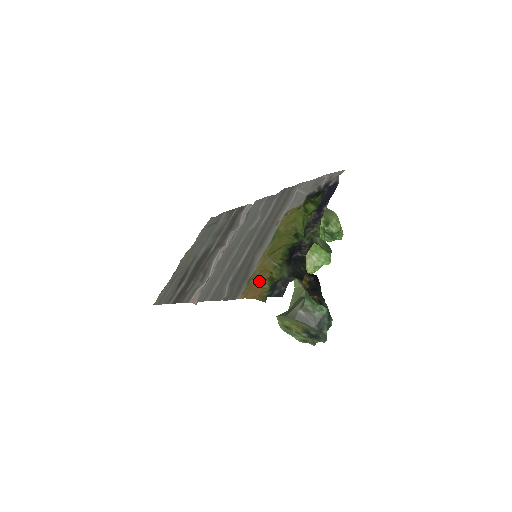
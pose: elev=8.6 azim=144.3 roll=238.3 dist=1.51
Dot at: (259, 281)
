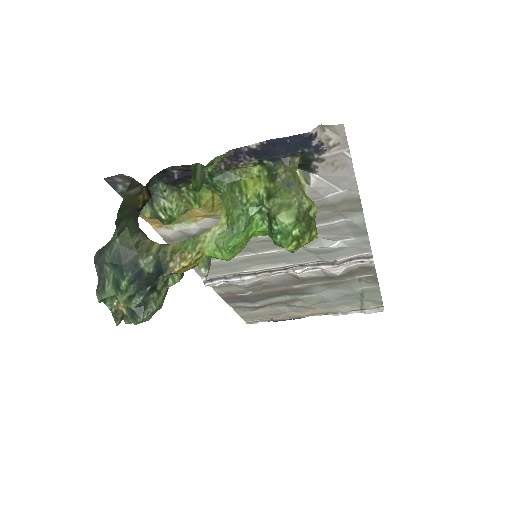
Dot at: occluded
